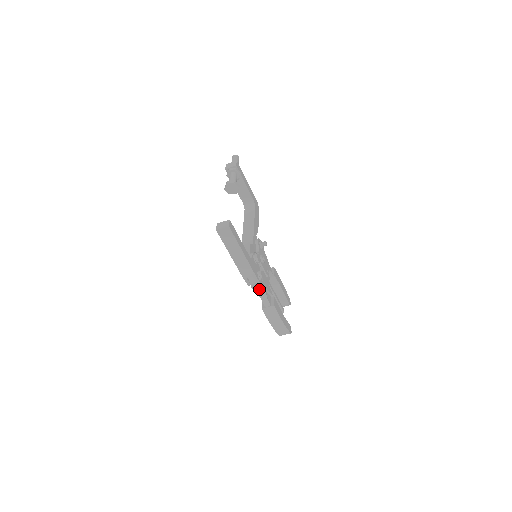
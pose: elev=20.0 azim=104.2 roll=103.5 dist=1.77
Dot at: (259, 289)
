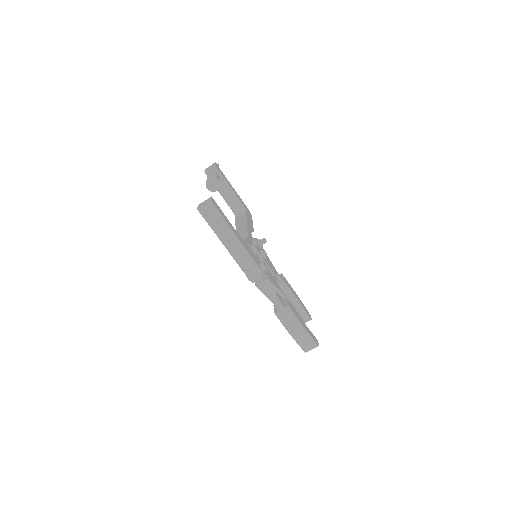
Dot at: (266, 287)
